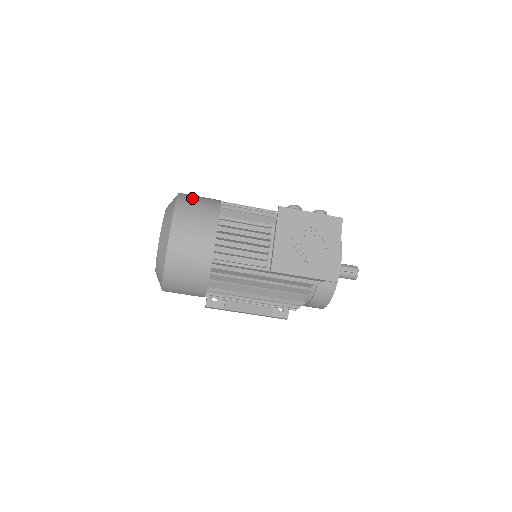
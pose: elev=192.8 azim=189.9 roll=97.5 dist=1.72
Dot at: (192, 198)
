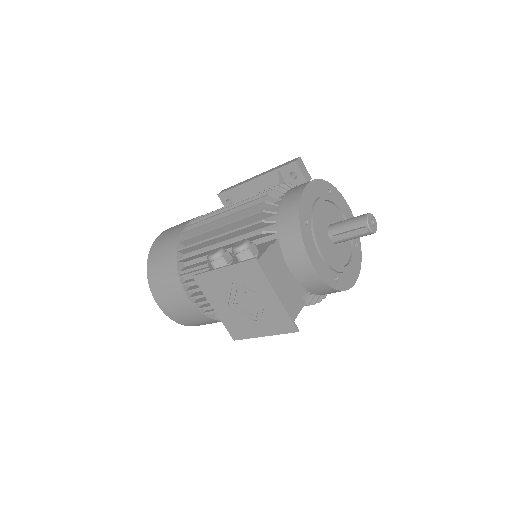
Dot at: (156, 258)
